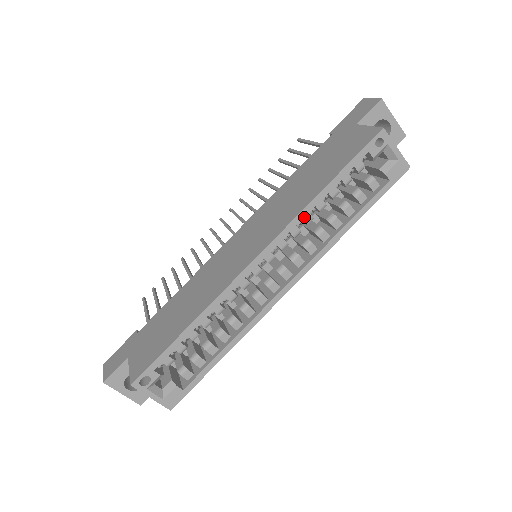
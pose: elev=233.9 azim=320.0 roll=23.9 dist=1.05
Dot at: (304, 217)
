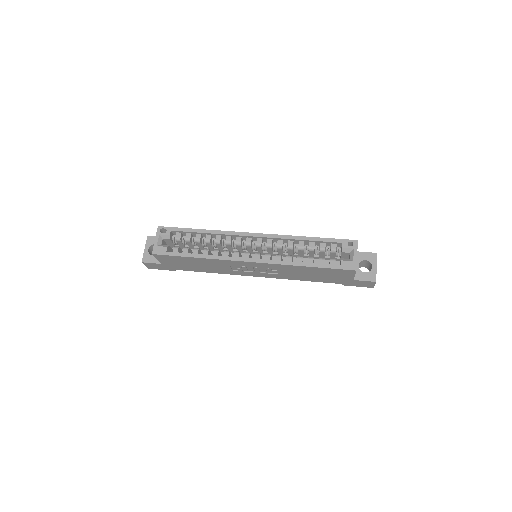
Dot at: (290, 242)
